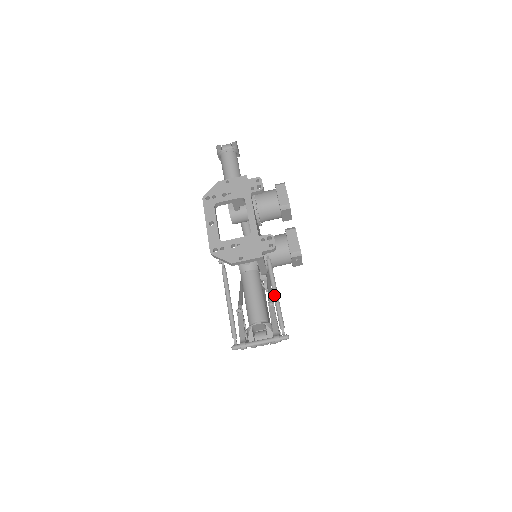
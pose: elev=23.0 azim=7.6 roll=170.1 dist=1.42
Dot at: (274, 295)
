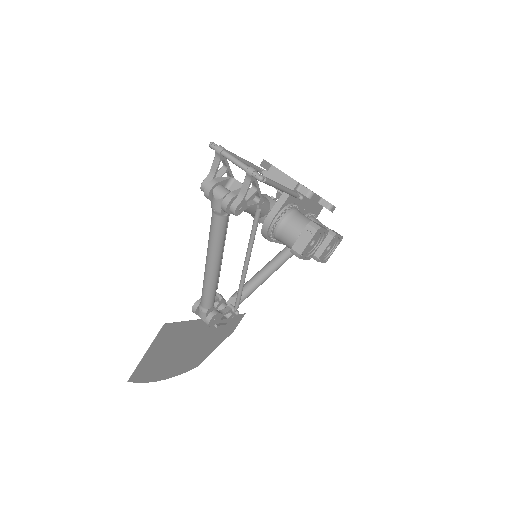
Dot at: (280, 184)
